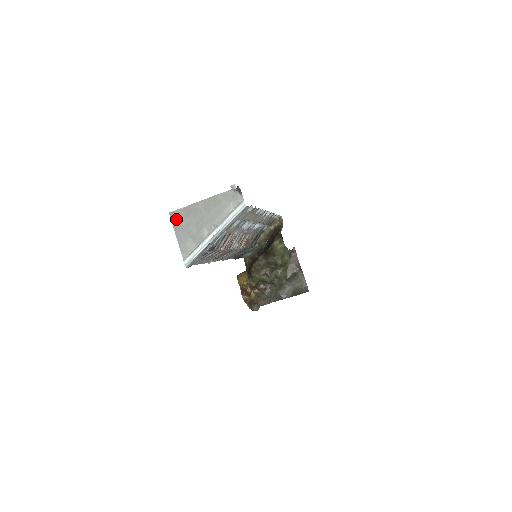
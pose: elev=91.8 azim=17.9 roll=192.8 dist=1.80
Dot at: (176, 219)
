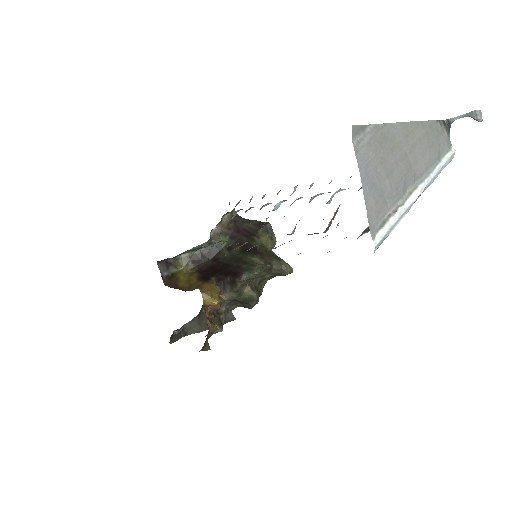
Dot at: (362, 144)
